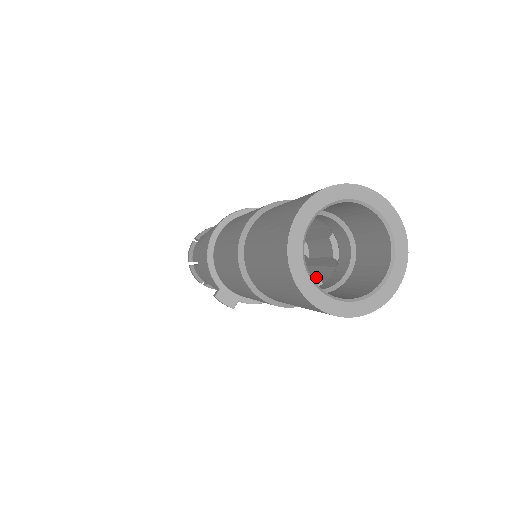
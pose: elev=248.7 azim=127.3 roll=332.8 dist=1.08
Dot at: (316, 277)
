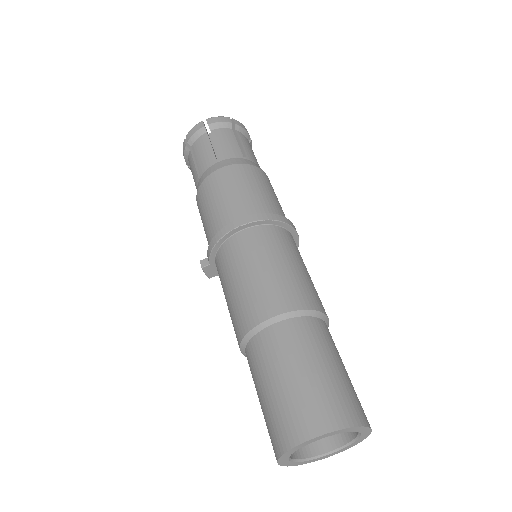
Dot at: occluded
